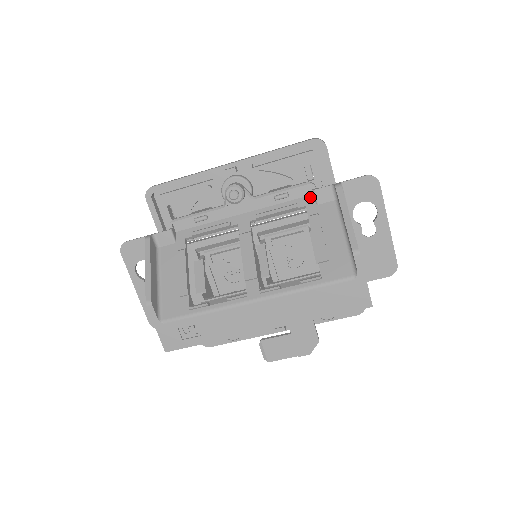
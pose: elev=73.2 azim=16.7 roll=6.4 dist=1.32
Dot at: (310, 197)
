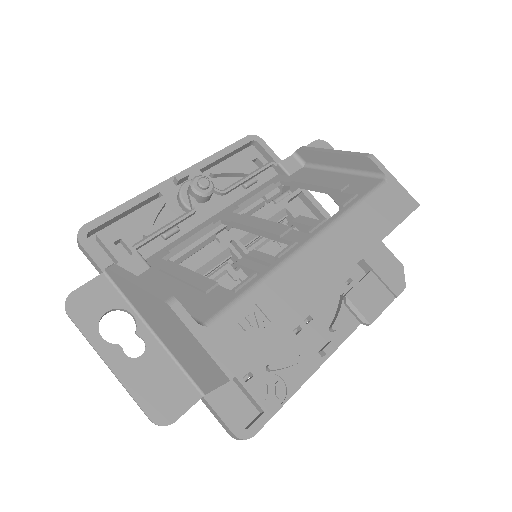
Dot at: (277, 176)
